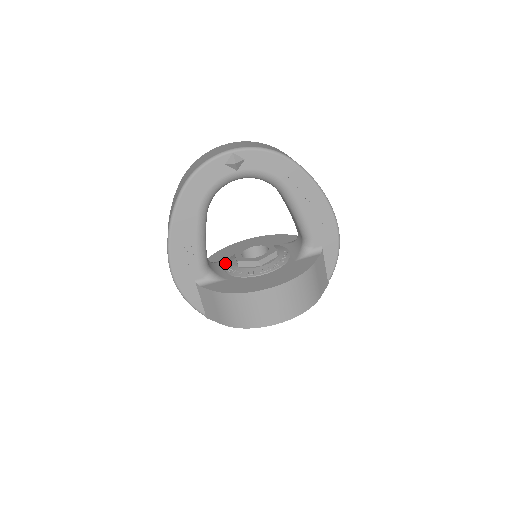
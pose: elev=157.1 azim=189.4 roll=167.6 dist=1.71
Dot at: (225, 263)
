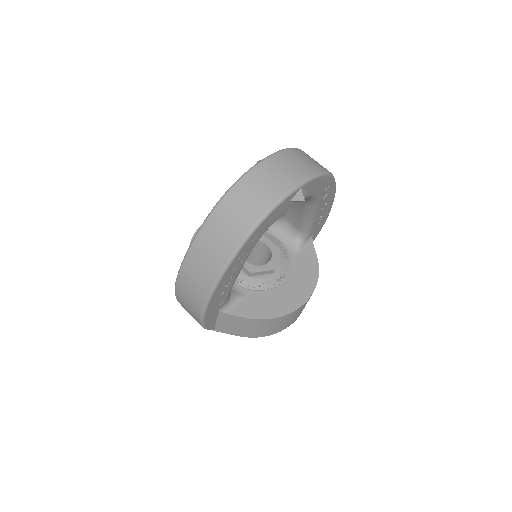
Dot at: occluded
